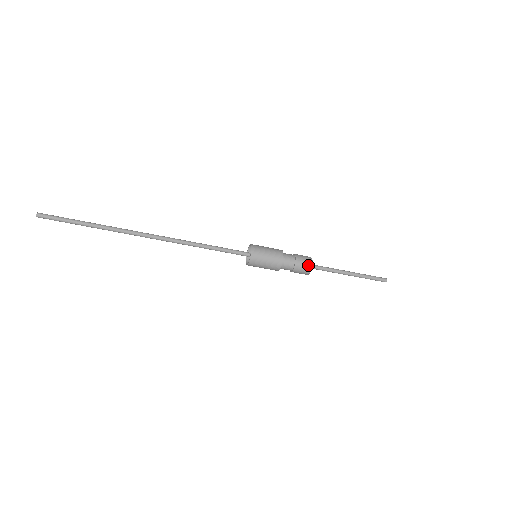
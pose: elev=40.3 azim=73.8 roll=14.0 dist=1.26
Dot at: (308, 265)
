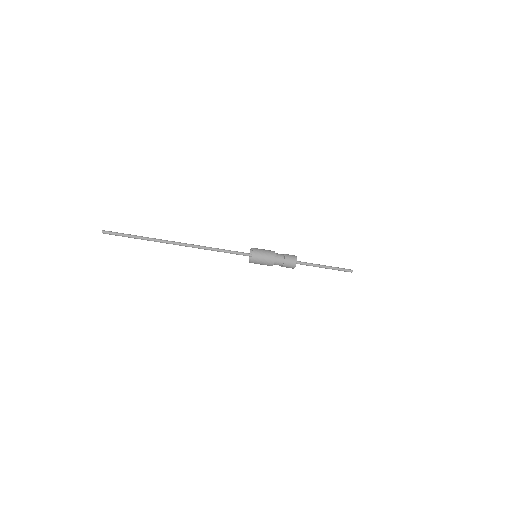
Dot at: (293, 264)
